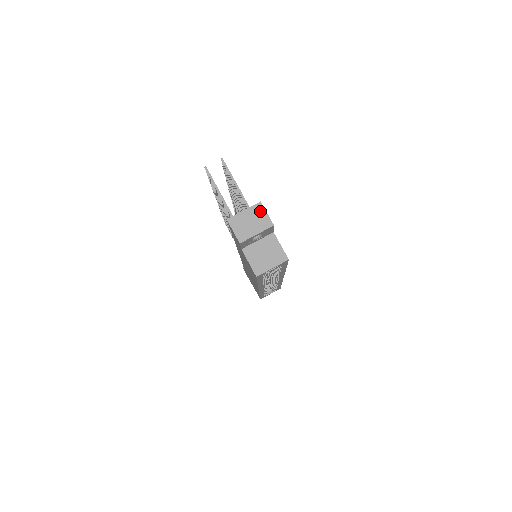
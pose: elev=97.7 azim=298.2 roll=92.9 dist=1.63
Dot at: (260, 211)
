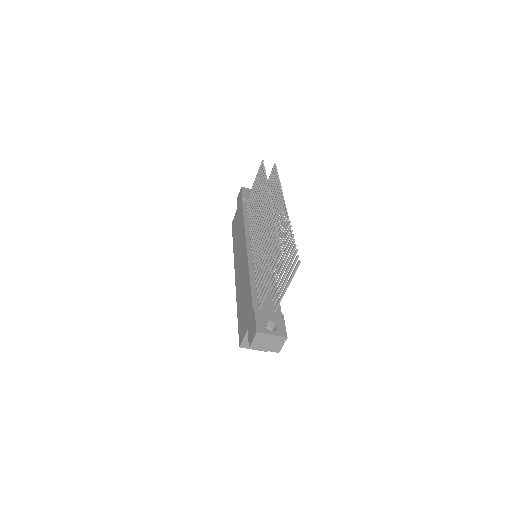
Dot at: (281, 342)
